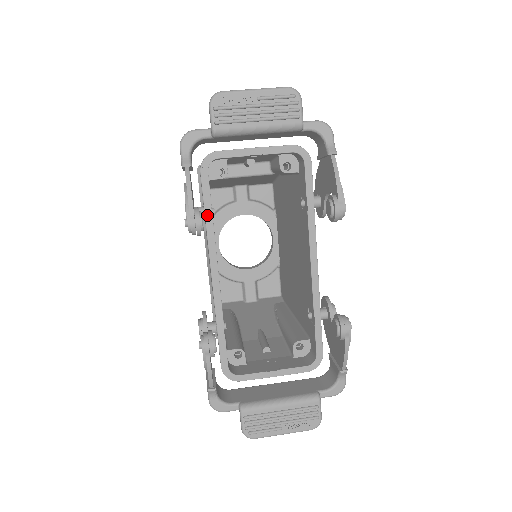
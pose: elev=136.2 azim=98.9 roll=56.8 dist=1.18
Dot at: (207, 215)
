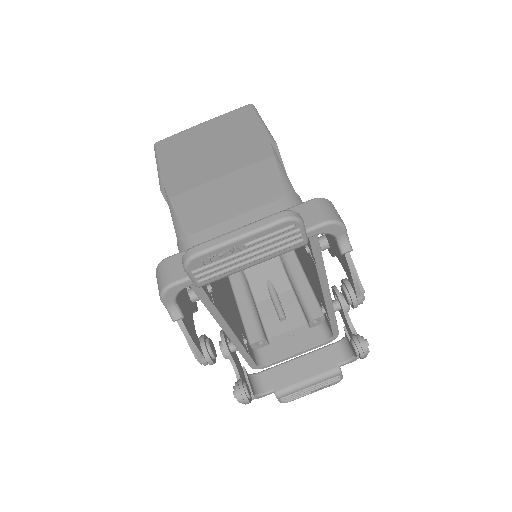
Dot at: (207, 305)
